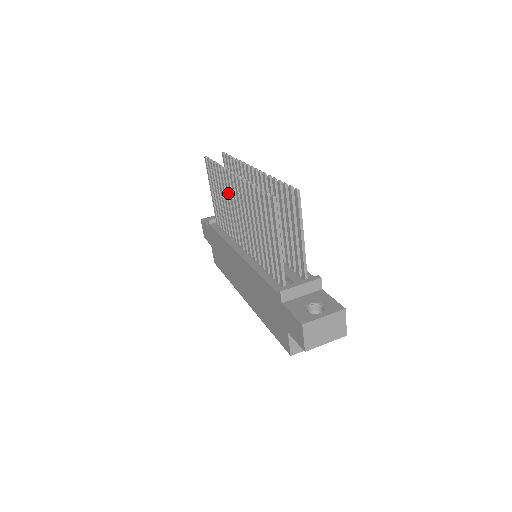
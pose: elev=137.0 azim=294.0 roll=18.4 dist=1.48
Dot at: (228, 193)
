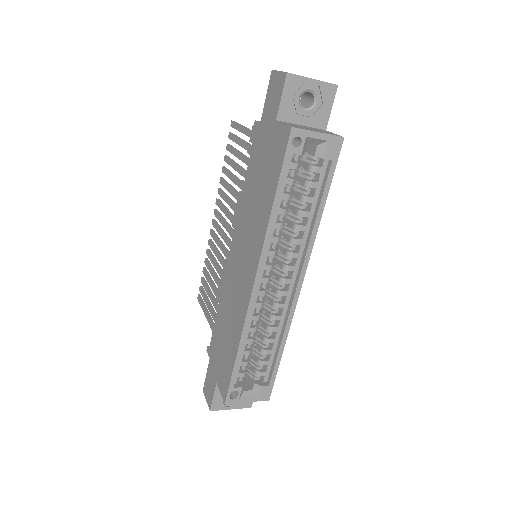
Dot at: (215, 249)
